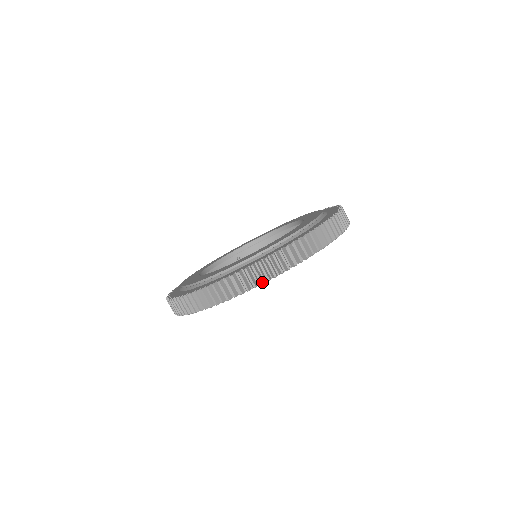
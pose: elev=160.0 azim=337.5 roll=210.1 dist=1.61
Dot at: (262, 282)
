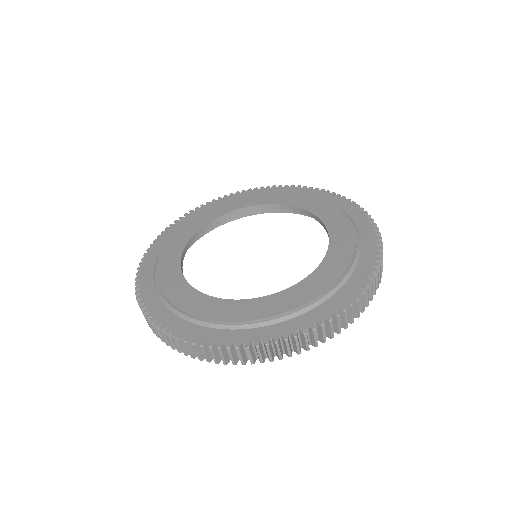
Dot at: (291, 355)
